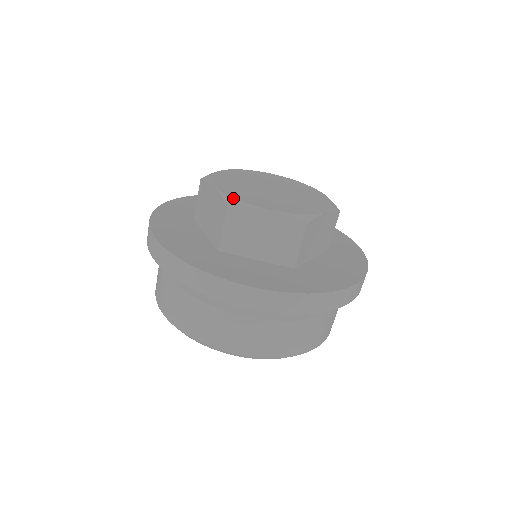
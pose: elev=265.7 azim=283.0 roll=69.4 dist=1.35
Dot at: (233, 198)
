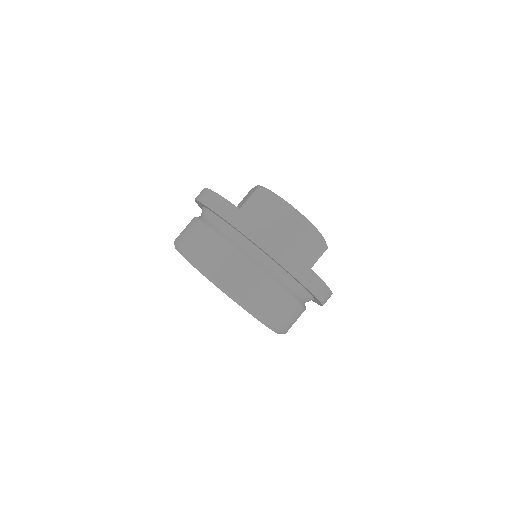
Dot at: occluded
